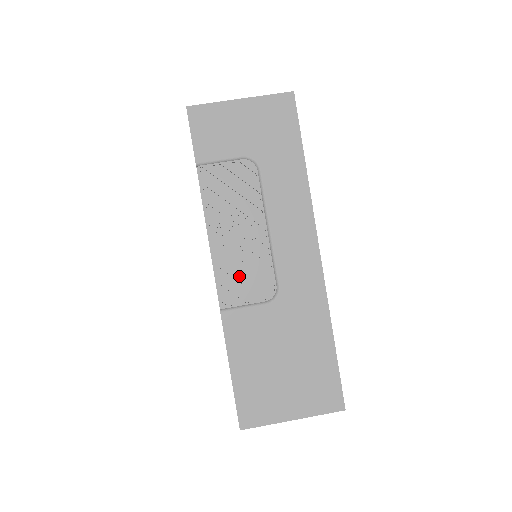
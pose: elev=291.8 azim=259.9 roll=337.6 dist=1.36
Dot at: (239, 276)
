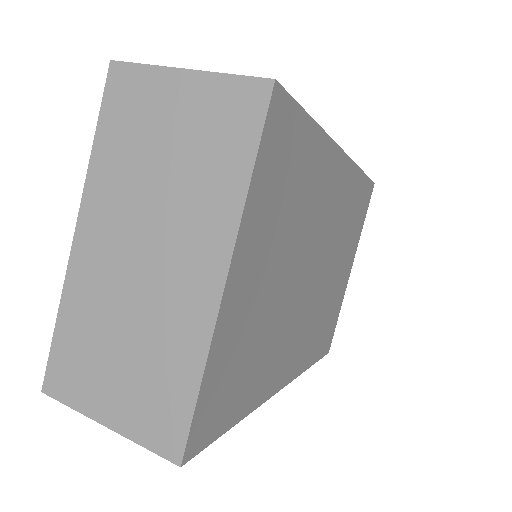
Dot at: occluded
